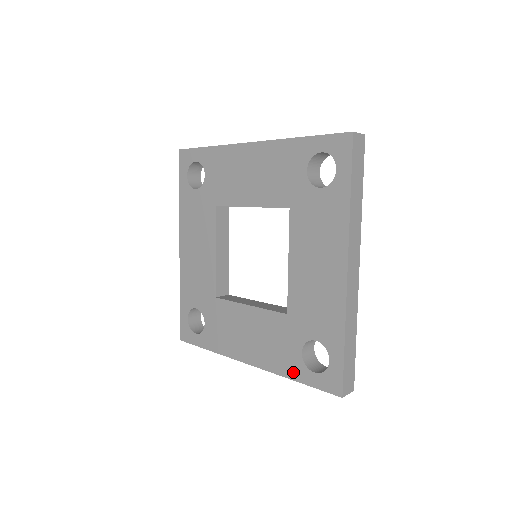
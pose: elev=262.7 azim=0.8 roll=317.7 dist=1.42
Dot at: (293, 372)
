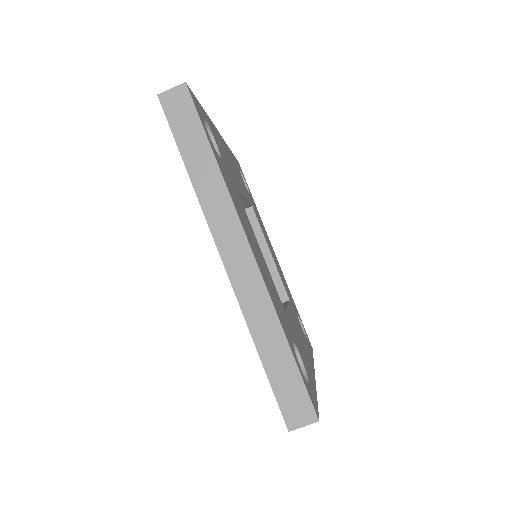
Dot at: occluded
